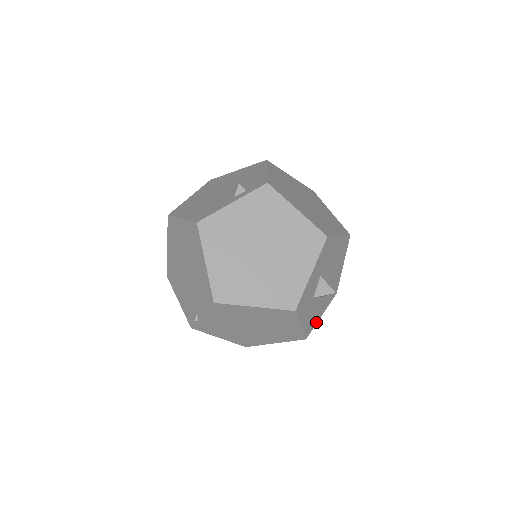
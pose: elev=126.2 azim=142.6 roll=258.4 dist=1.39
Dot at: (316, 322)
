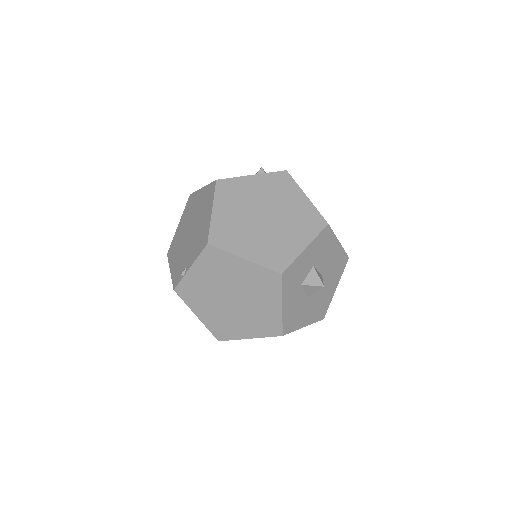
Dot at: (297, 328)
